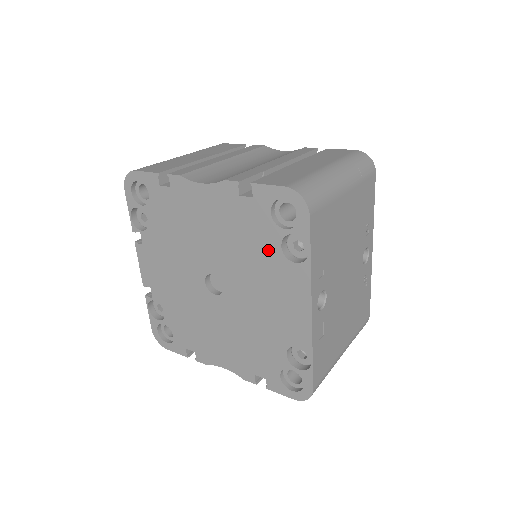
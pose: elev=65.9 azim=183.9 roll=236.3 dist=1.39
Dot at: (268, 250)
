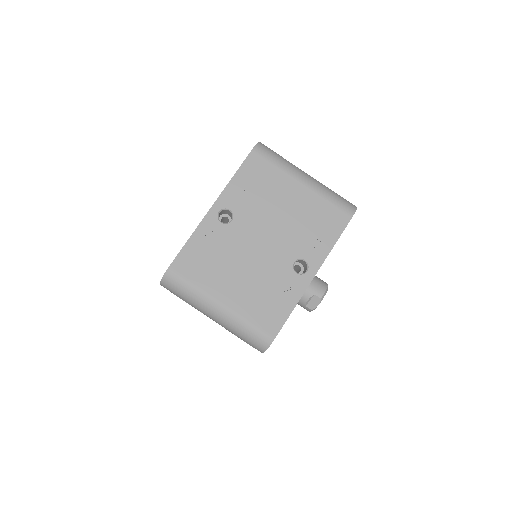
Dot at: occluded
